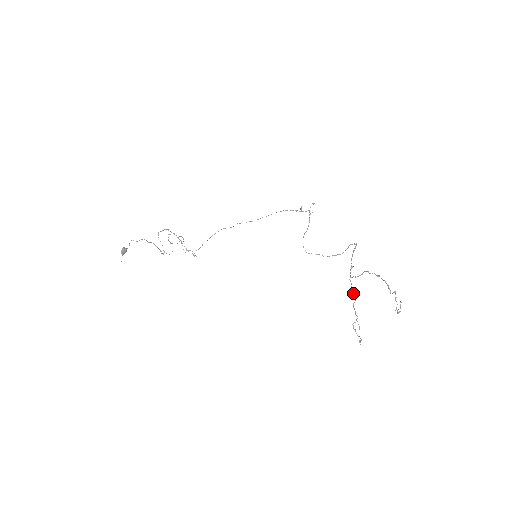
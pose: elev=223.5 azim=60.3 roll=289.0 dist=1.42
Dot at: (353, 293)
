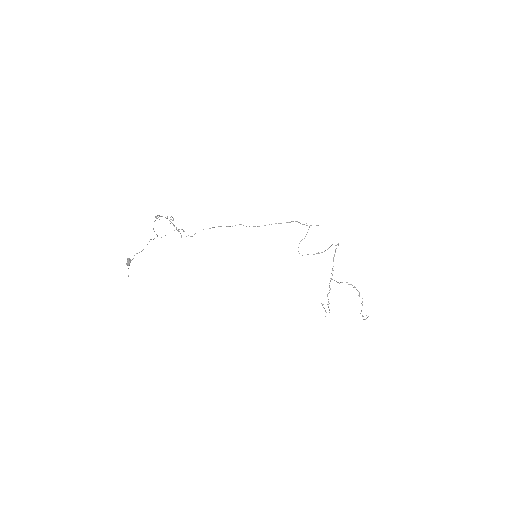
Dot at: occluded
